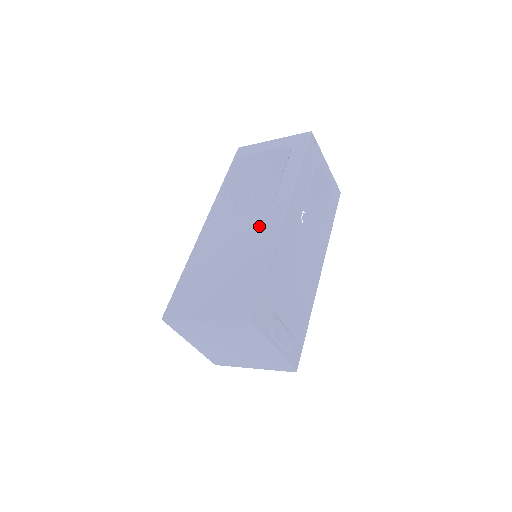
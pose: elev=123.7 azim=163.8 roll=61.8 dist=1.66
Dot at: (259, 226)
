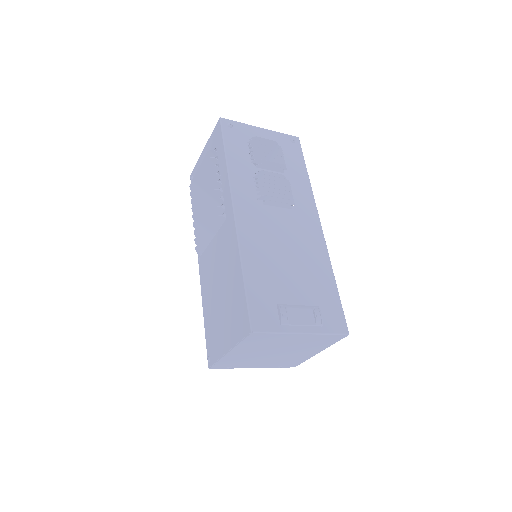
Dot at: (225, 237)
